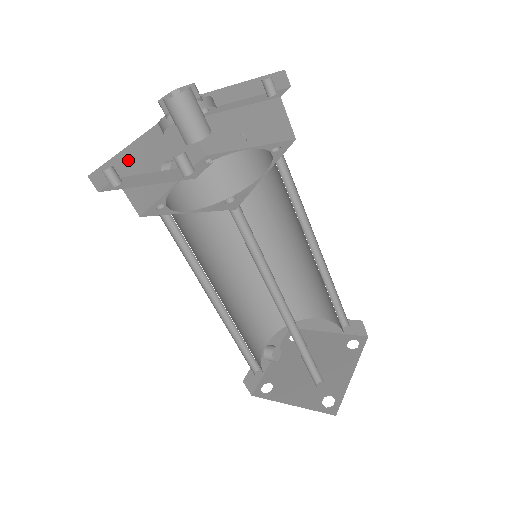
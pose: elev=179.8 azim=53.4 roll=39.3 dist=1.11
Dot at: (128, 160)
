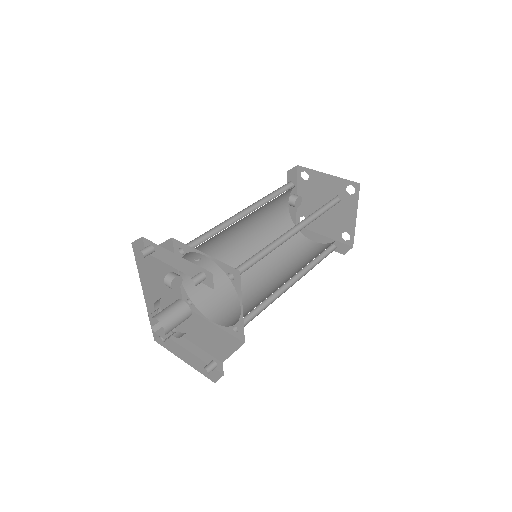
Dot at: occluded
